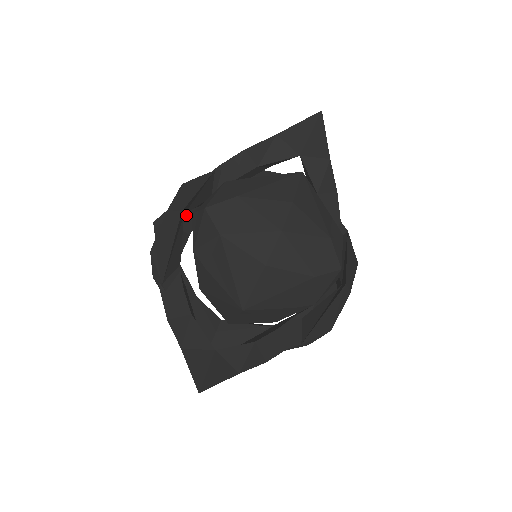
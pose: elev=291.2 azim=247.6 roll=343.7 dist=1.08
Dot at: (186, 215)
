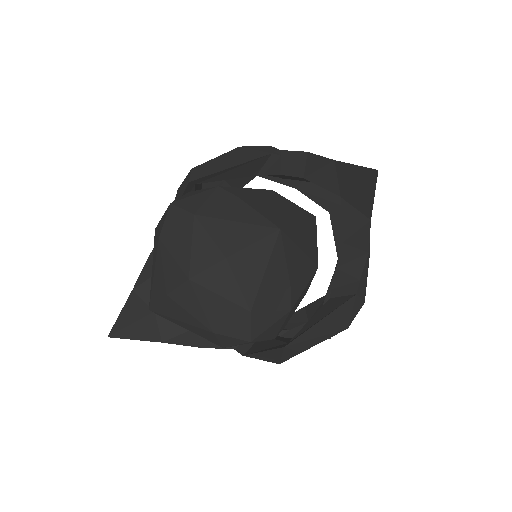
Dot at: occluded
